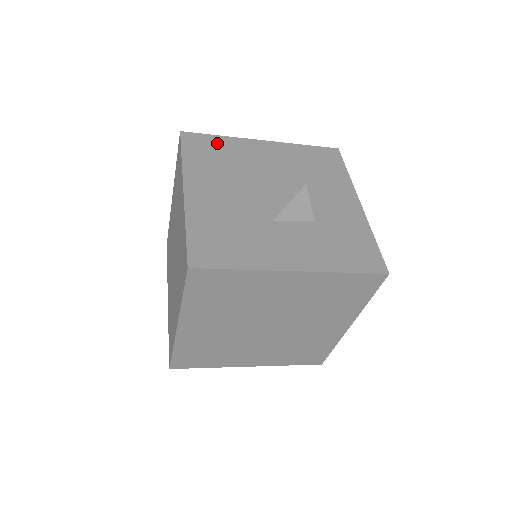
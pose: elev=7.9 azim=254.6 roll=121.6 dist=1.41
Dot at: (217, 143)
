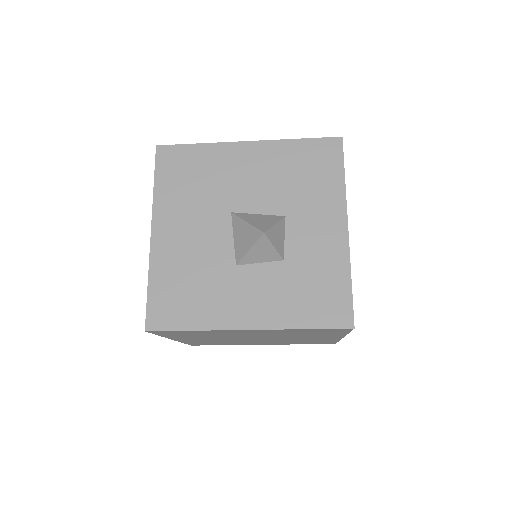
Dot at: (193, 157)
